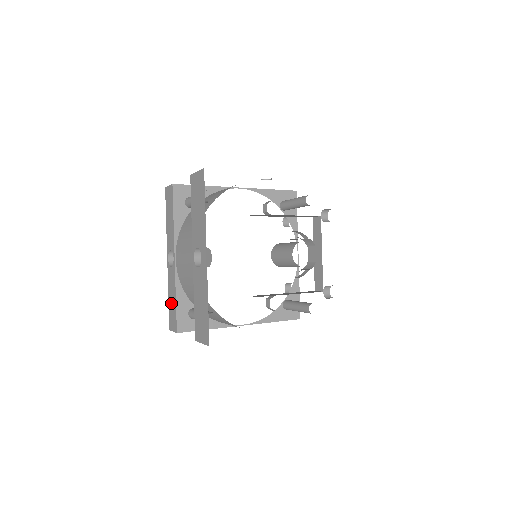
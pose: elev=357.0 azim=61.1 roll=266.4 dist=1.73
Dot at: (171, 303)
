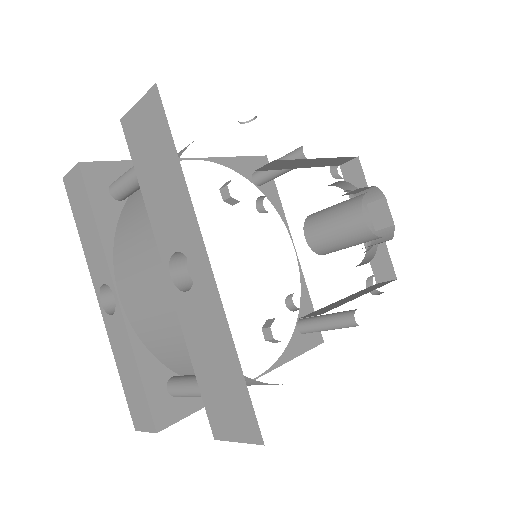
Dot at: (128, 381)
